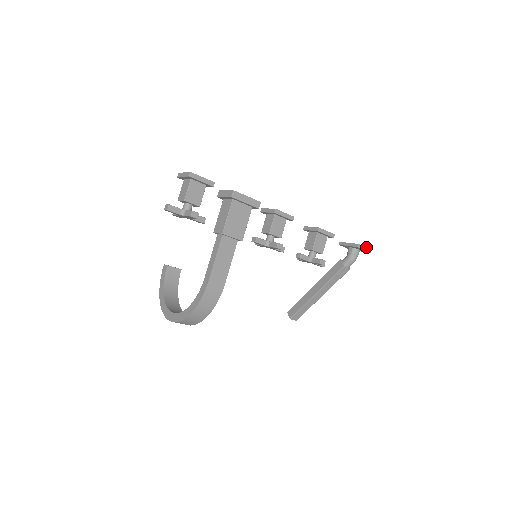
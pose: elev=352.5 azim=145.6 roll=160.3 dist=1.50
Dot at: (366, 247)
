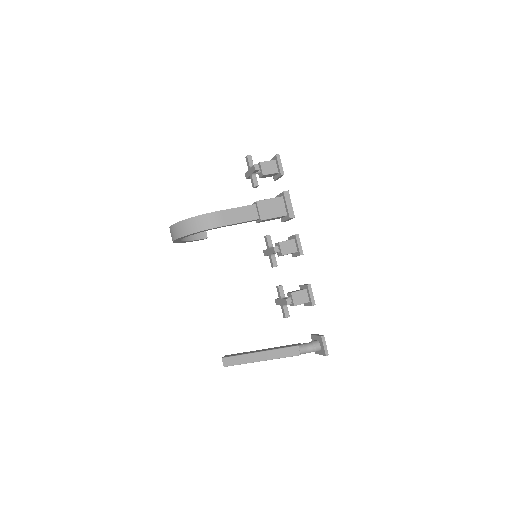
Dot at: occluded
